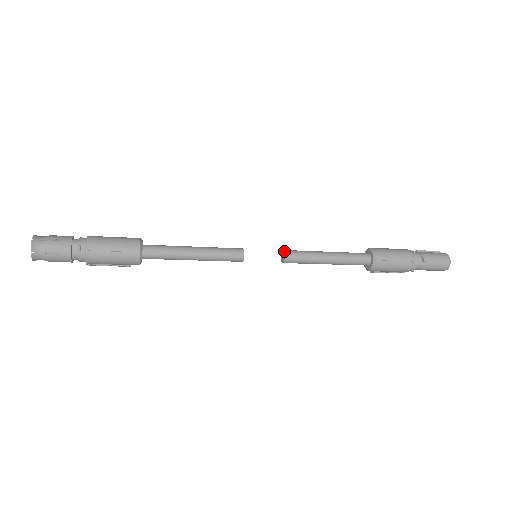
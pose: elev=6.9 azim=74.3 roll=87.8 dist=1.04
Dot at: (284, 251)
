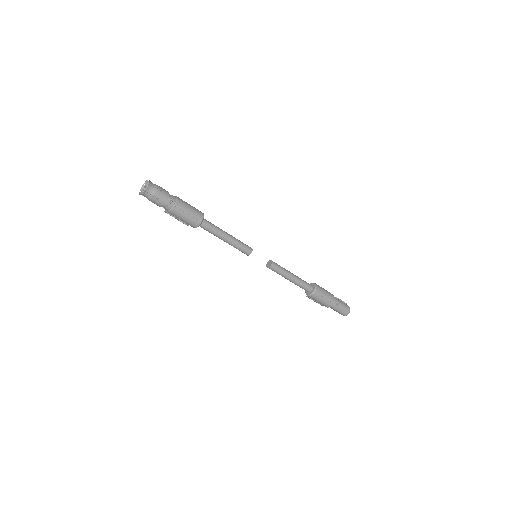
Dot at: (272, 261)
